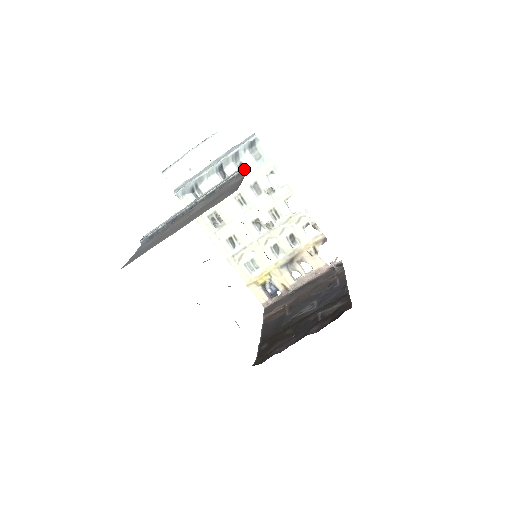
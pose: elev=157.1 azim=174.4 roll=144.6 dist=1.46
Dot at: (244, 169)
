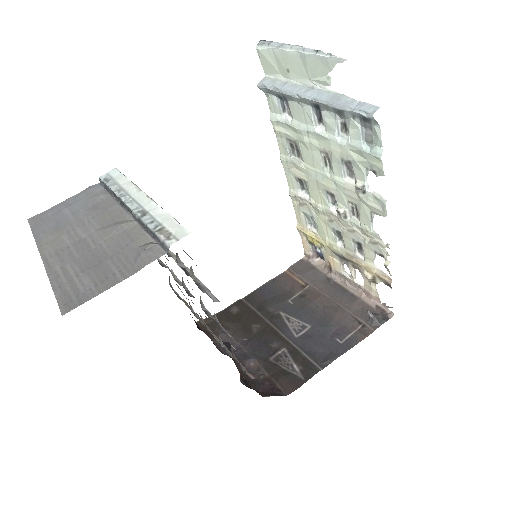
Dot at: (168, 247)
